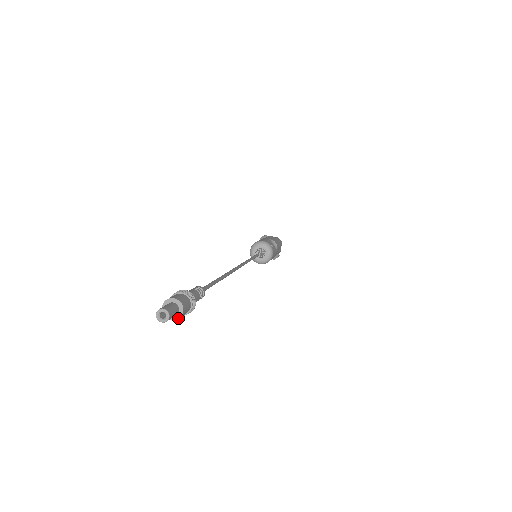
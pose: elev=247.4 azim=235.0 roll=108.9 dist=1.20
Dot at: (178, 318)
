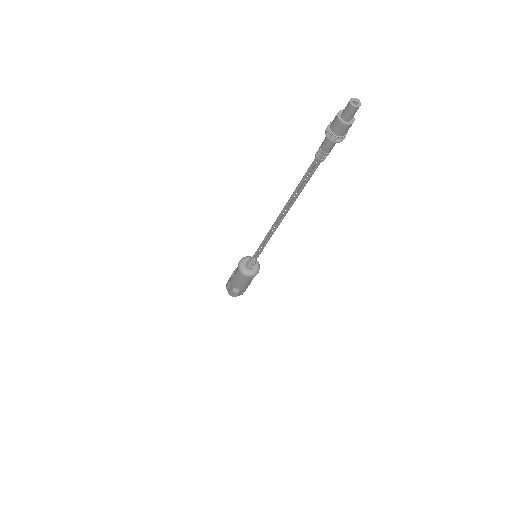
Dot at: (344, 123)
